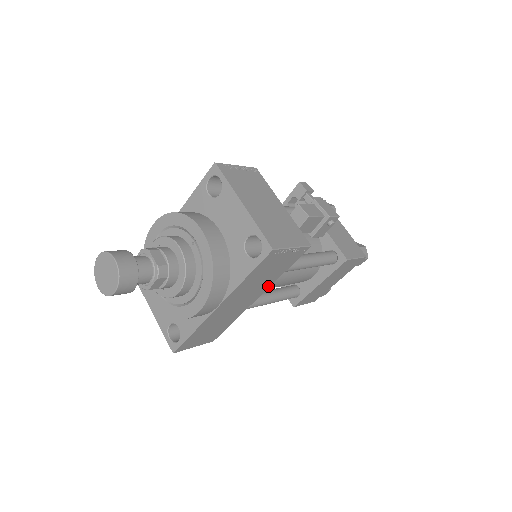
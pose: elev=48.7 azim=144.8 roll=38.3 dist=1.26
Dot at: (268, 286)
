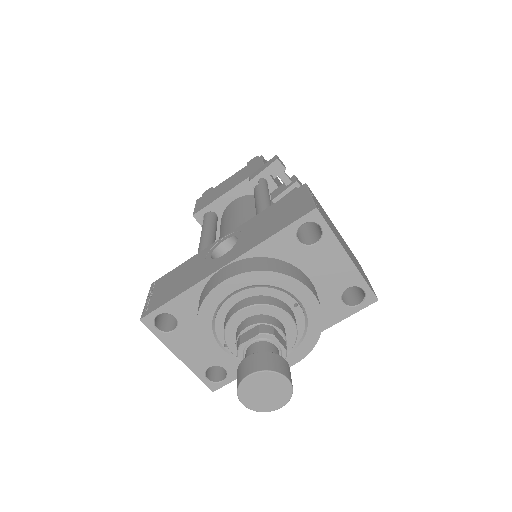
Dot at: occluded
